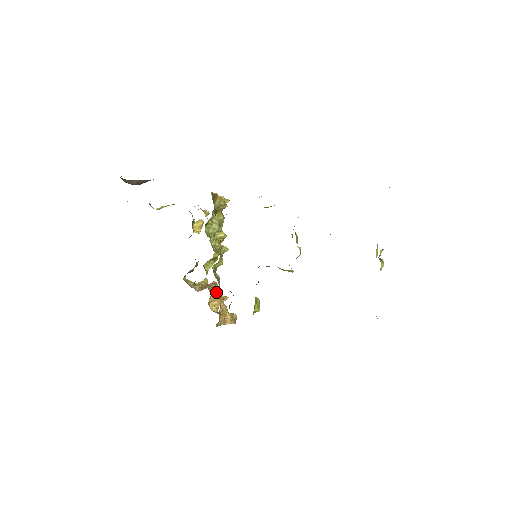
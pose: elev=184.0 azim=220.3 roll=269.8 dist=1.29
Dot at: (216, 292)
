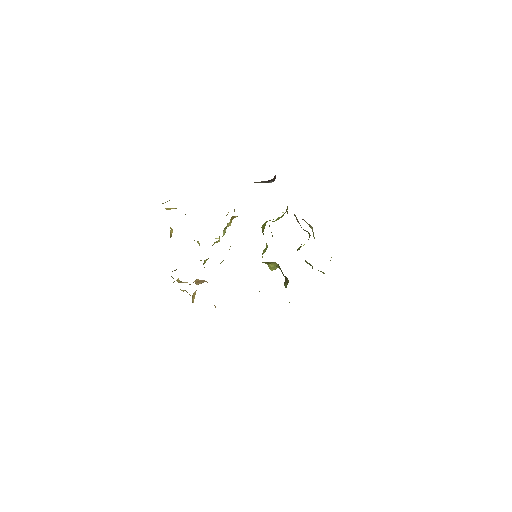
Dot at: occluded
